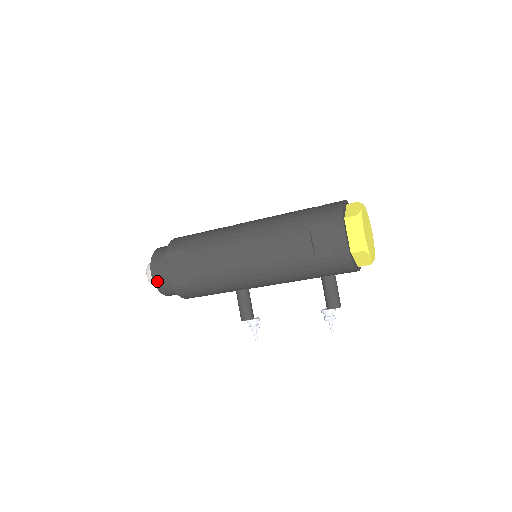
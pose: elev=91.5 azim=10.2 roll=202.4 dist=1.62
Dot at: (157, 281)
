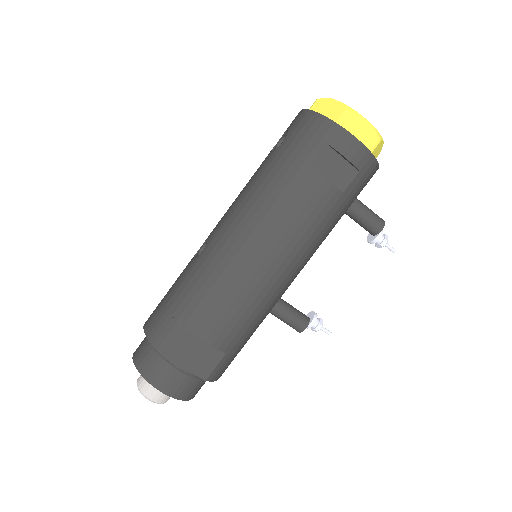
Dot at: (179, 393)
